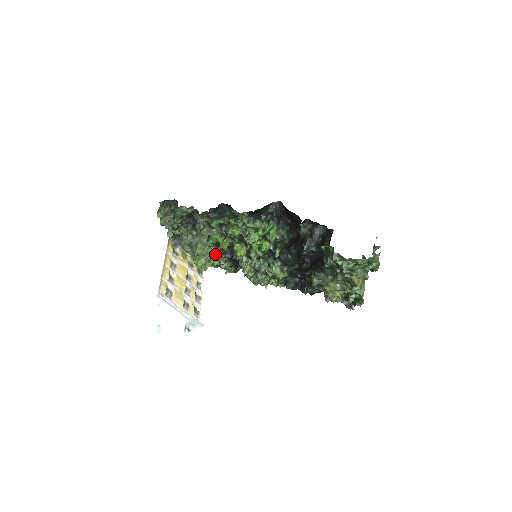
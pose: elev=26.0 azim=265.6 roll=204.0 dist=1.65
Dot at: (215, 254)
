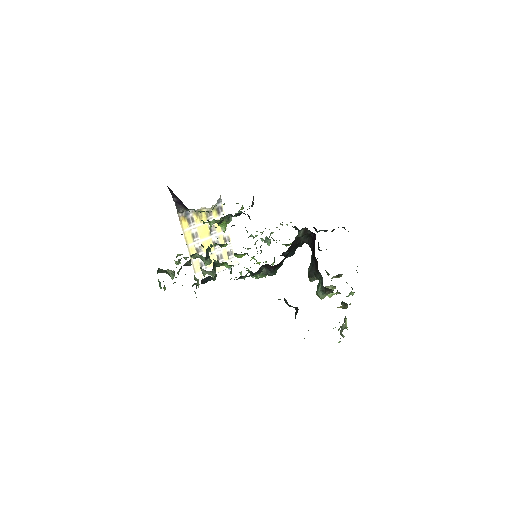
Dot at: (224, 223)
